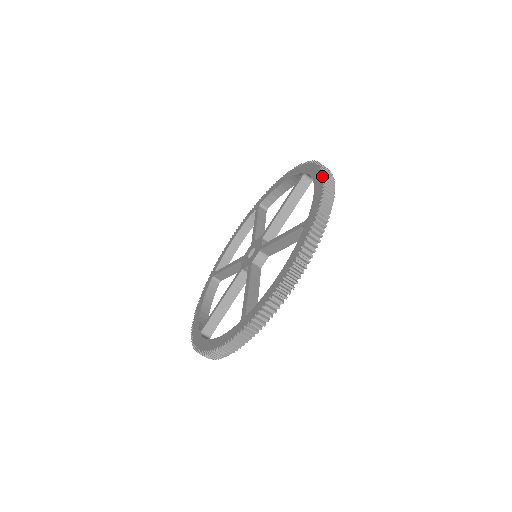
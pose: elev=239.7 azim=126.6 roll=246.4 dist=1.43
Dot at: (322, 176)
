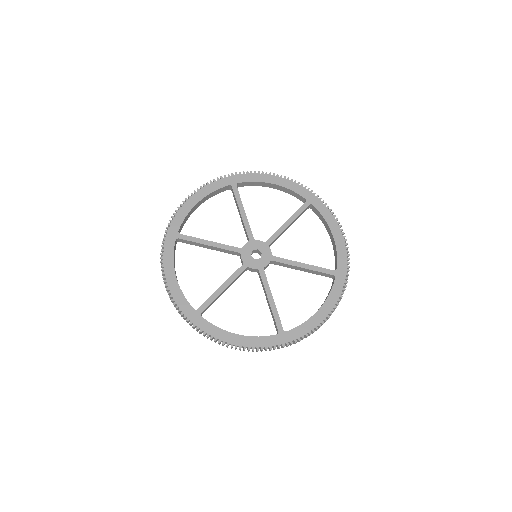
Dot at: (326, 317)
